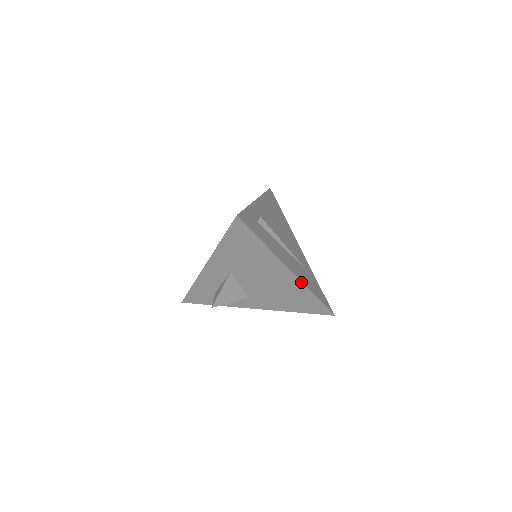
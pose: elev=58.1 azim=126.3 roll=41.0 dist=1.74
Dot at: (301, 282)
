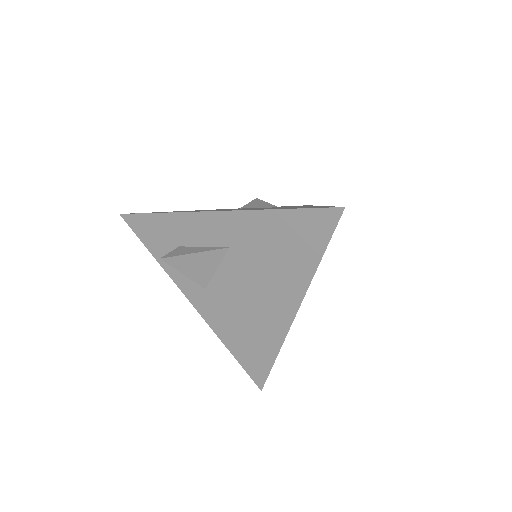
Dot at: (286, 333)
